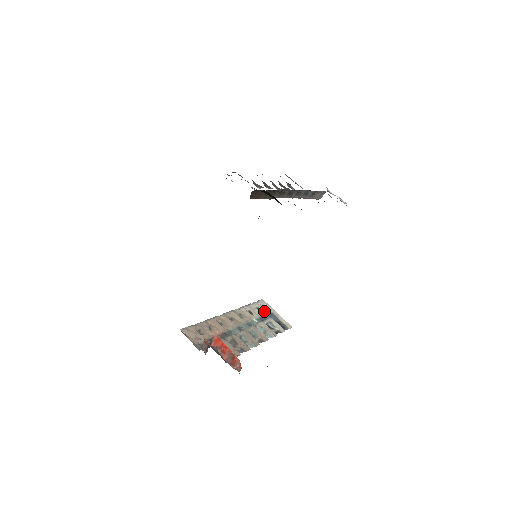
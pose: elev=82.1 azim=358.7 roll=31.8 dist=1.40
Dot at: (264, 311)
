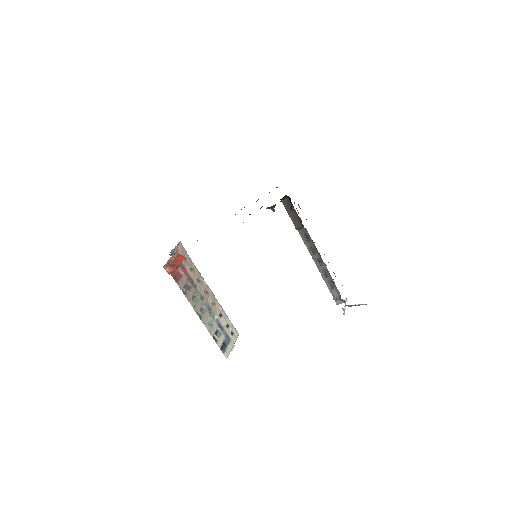
Dot at: (228, 330)
